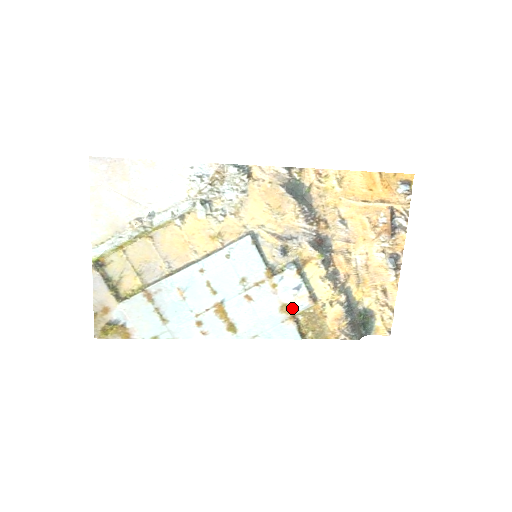
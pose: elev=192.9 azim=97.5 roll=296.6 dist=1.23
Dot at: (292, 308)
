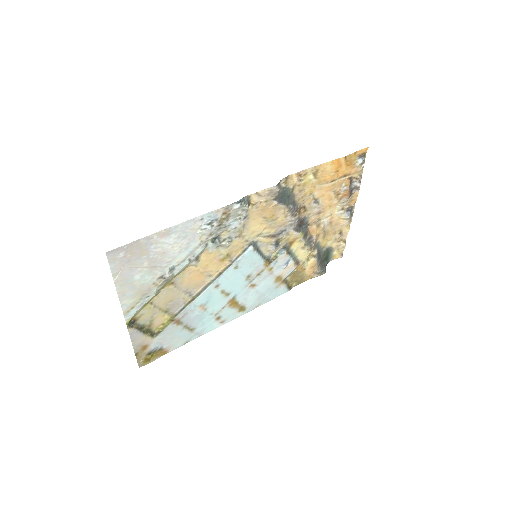
Dot at: (283, 276)
